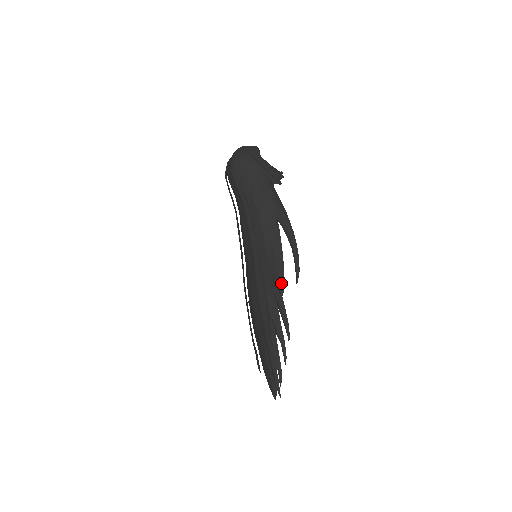
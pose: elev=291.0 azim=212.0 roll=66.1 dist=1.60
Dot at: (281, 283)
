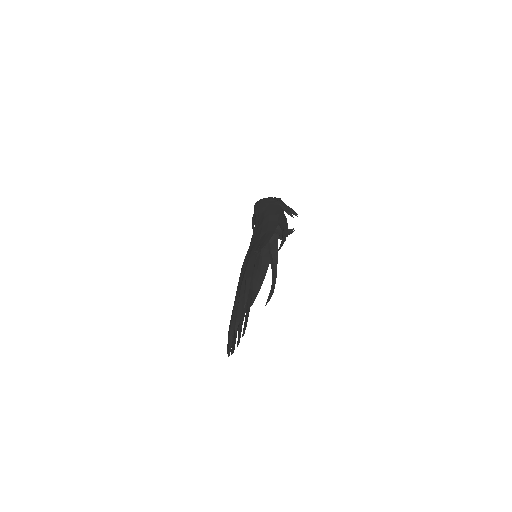
Dot at: (262, 246)
